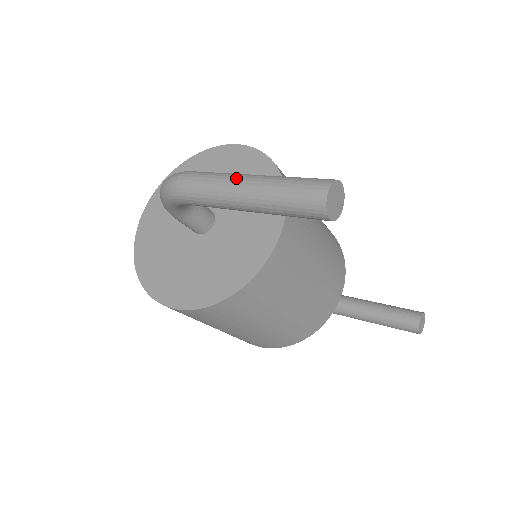
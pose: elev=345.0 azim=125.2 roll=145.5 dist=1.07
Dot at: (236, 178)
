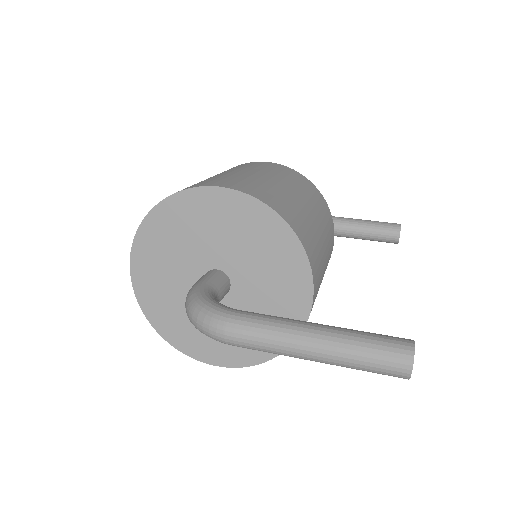
Dot at: (301, 343)
